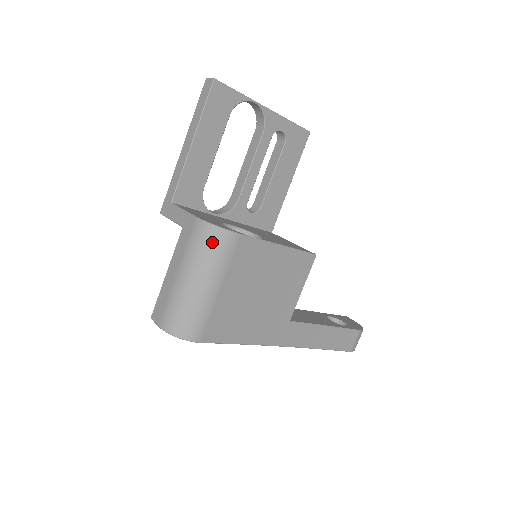
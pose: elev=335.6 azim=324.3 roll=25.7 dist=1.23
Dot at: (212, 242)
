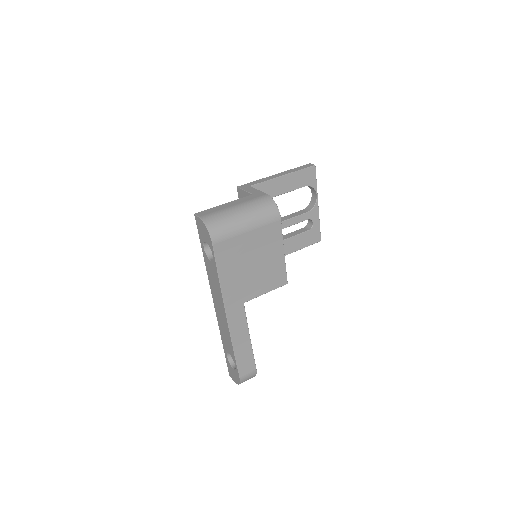
Dot at: (268, 207)
